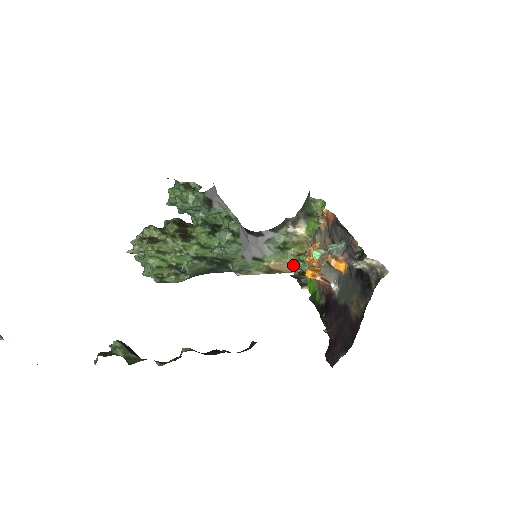
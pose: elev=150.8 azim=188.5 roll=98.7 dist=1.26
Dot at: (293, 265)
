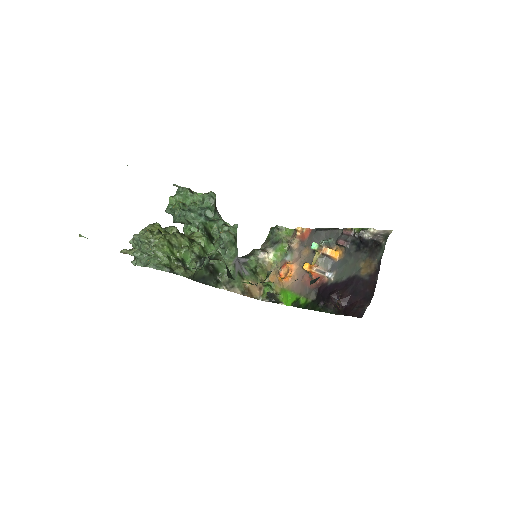
Dot at: (260, 291)
